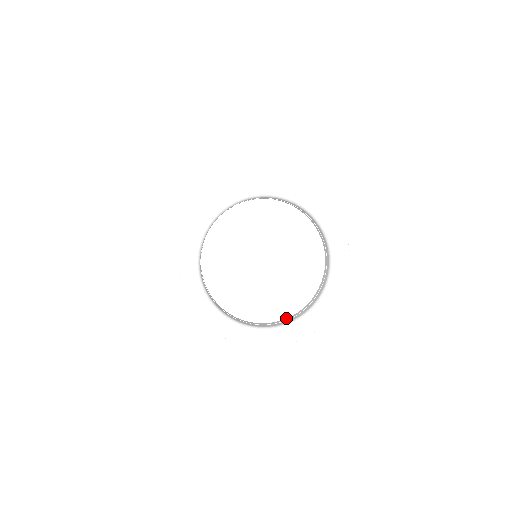
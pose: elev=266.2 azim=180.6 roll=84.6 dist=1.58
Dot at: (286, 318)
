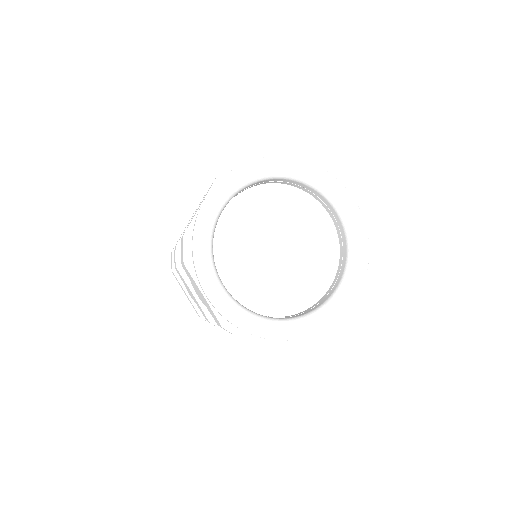
Dot at: occluded
